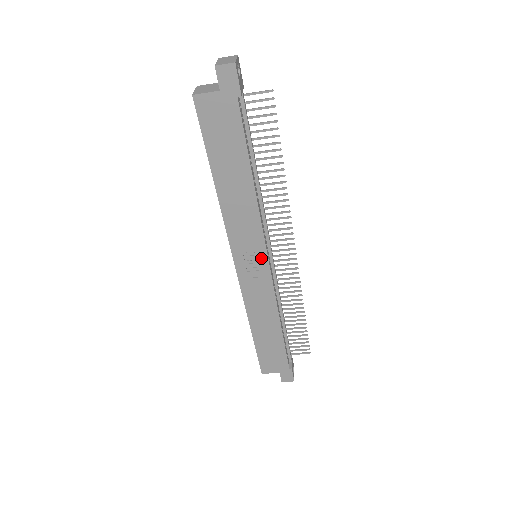
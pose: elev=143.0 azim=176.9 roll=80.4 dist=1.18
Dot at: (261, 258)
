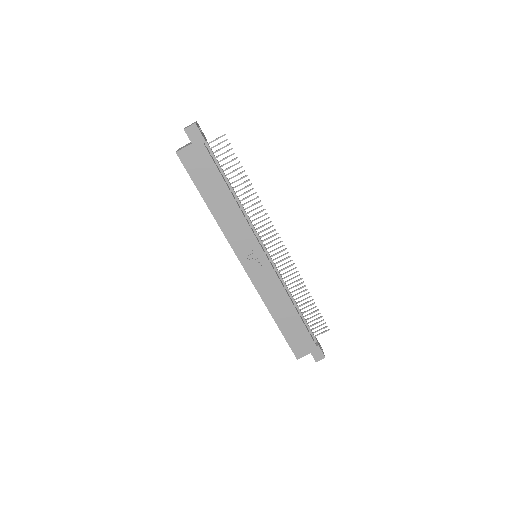
Dot at: (259, 253)
